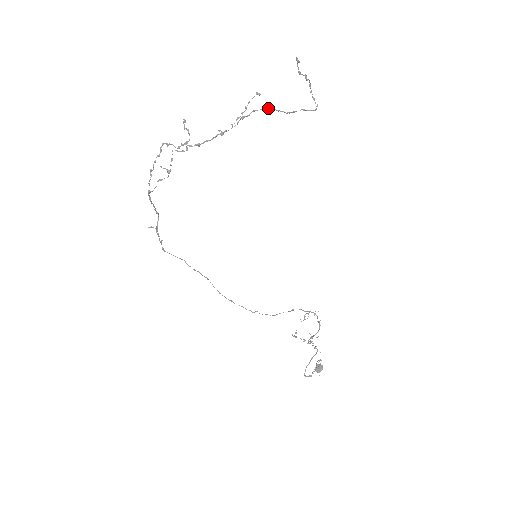
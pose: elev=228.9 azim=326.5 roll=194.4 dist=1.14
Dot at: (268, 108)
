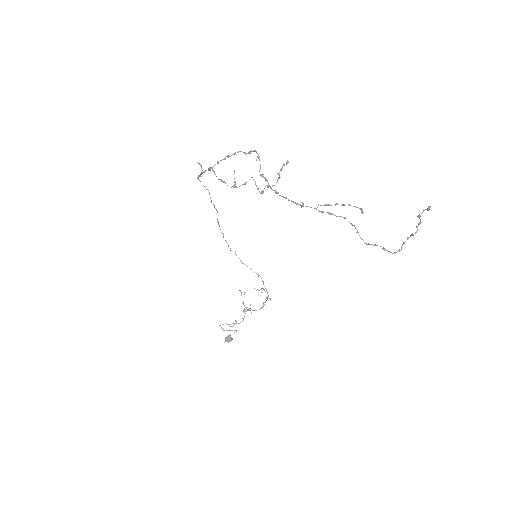
Dot at: occluded
